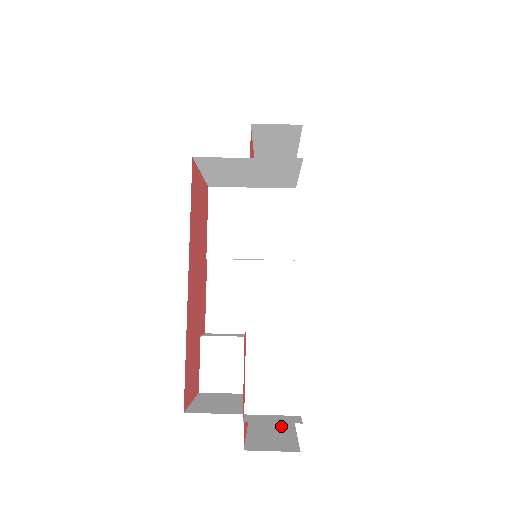
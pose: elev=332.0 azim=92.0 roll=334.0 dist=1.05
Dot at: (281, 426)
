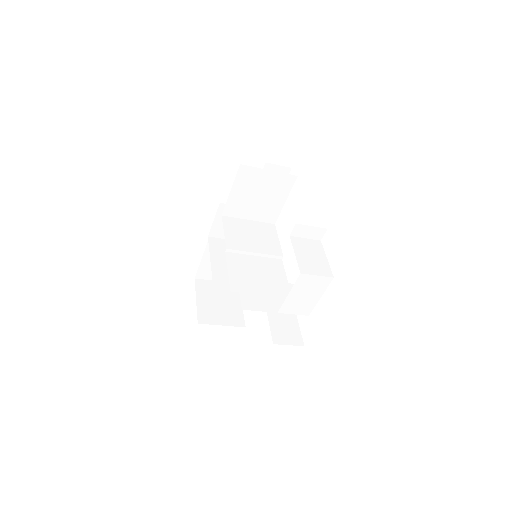
Dot at: occluded
